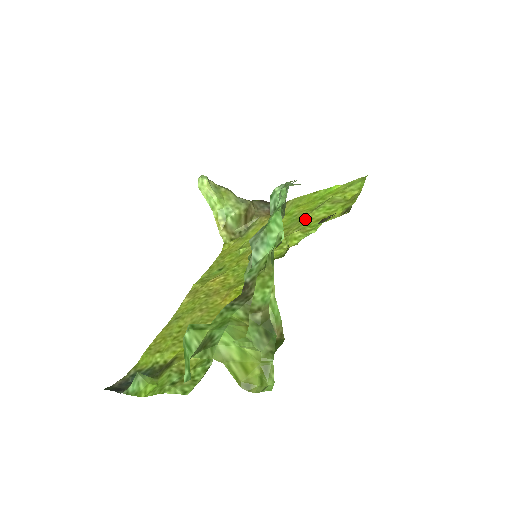
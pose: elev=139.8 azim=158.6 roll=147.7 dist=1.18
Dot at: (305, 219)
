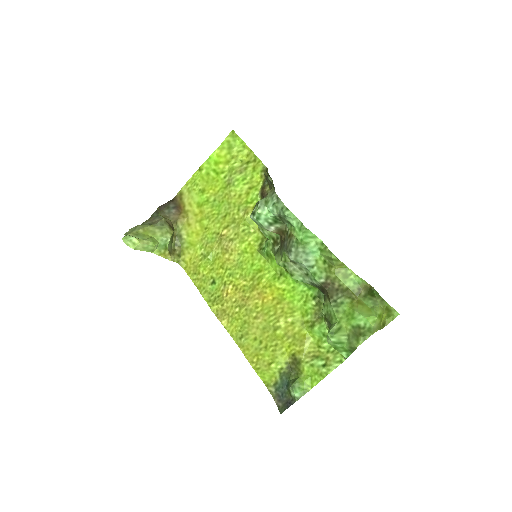
Dot at: (235, 199)
